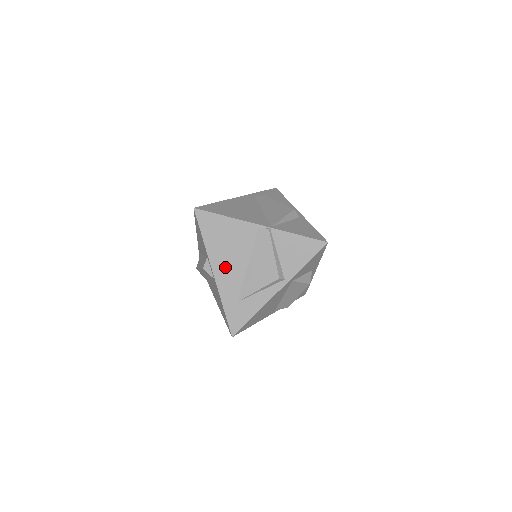
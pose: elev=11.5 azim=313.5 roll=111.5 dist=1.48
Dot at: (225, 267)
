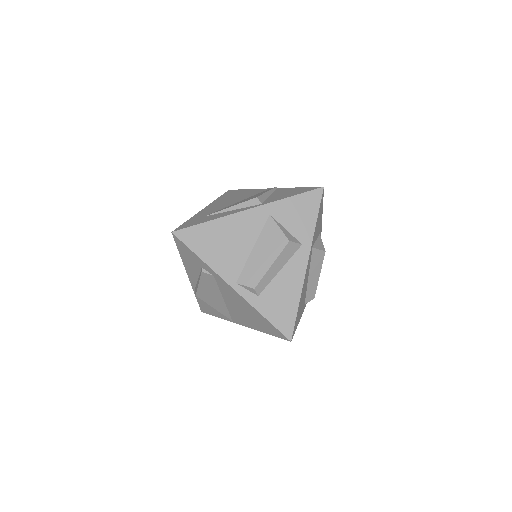
Dot at: (218, 205)
